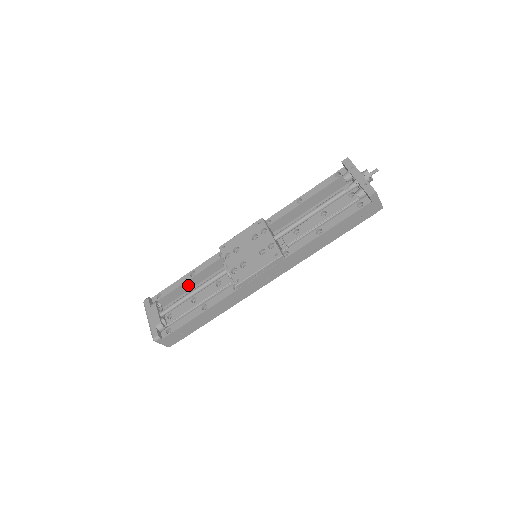
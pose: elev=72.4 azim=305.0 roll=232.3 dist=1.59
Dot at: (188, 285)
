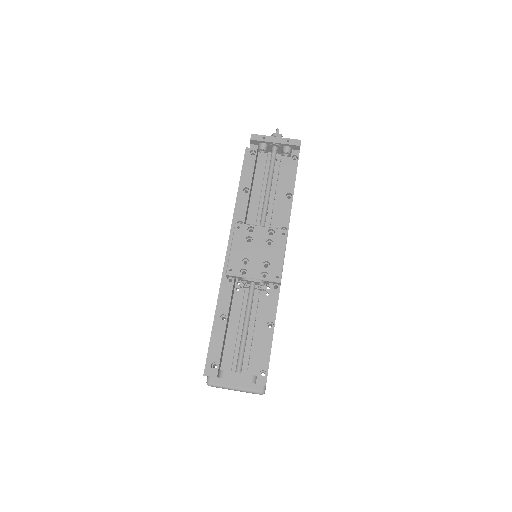
Dot at: (225, 332)
